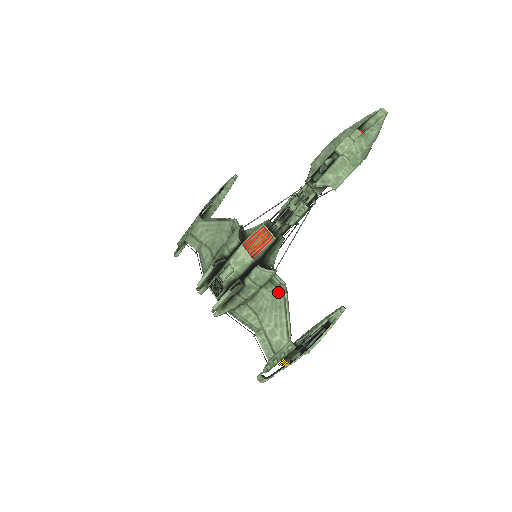
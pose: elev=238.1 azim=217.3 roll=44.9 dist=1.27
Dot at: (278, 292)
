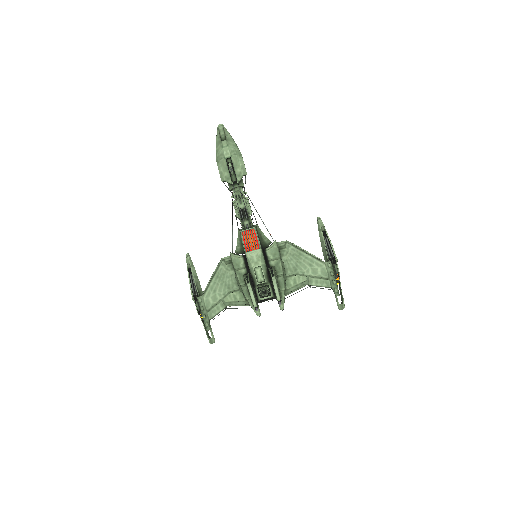
Dot at: (289, 249)
